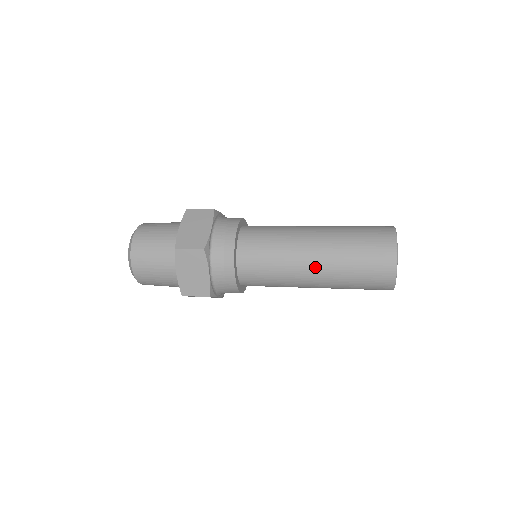
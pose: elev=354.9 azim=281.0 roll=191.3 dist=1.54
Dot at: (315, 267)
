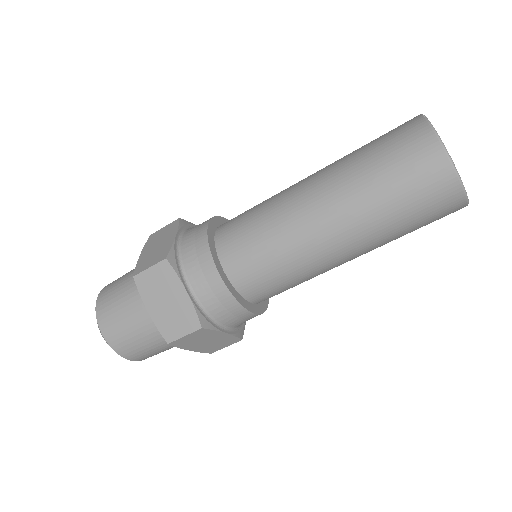
Dot at: (325, 215)
